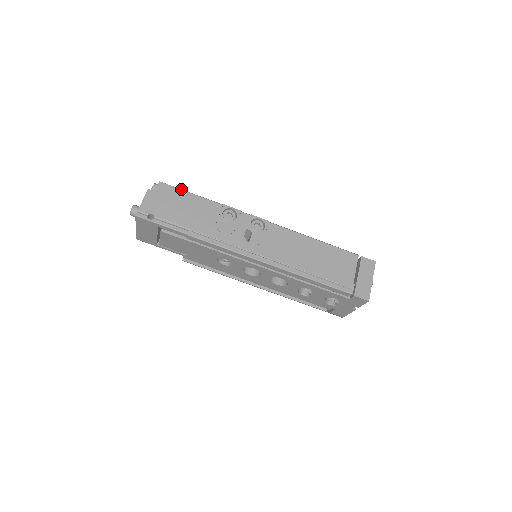
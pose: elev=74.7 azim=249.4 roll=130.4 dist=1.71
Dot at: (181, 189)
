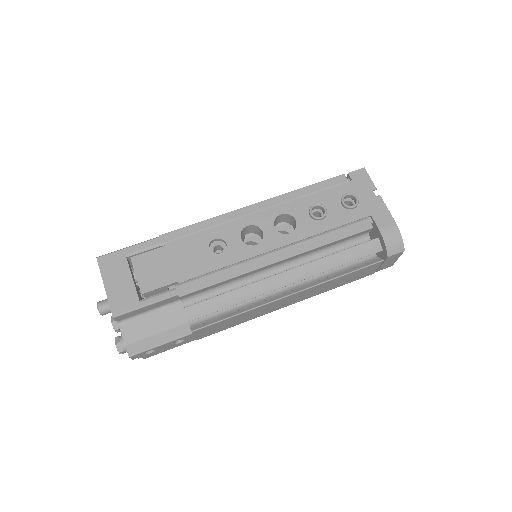
Dot at: occluded
